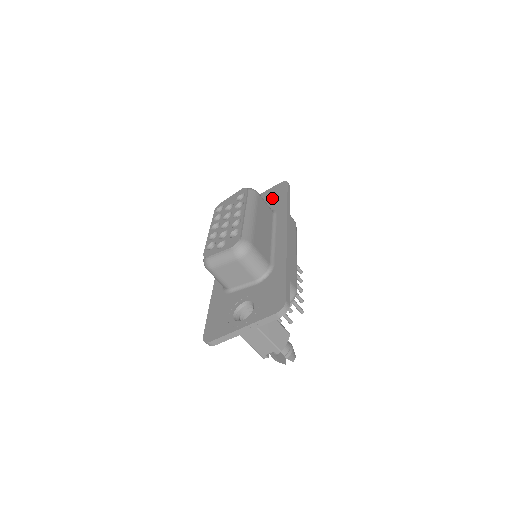
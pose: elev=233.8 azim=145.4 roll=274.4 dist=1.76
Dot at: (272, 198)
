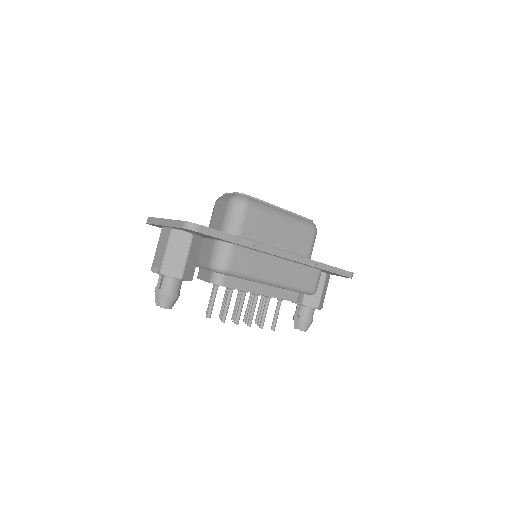
Dot at: occluded
